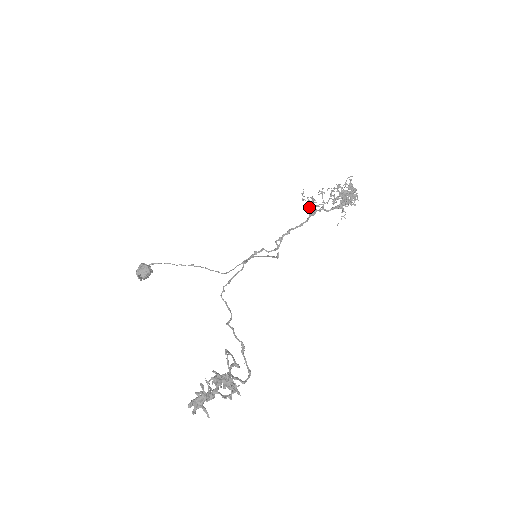
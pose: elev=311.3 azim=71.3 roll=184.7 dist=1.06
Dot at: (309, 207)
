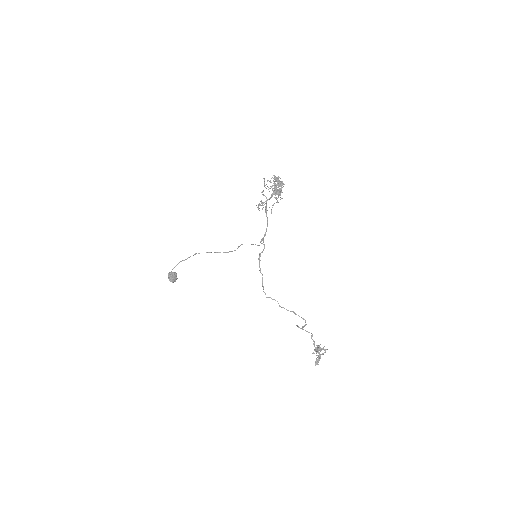
Dot at: occluded
